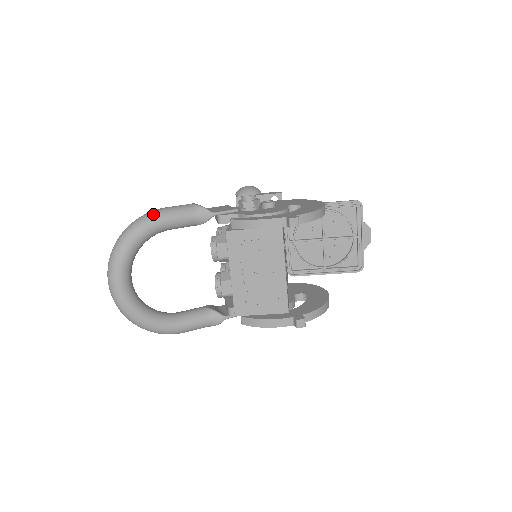
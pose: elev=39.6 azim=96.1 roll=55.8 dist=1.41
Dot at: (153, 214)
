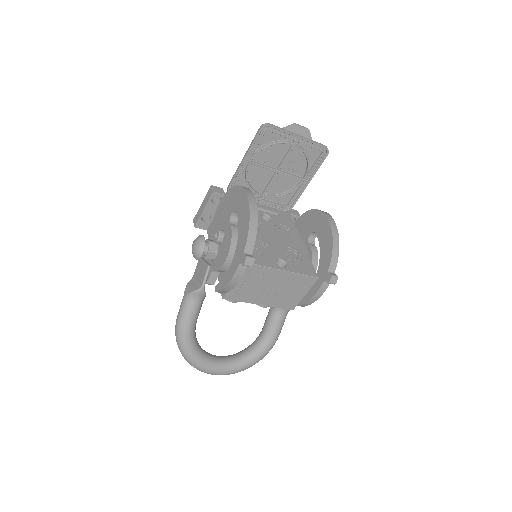
Dot at: (178, 331)
